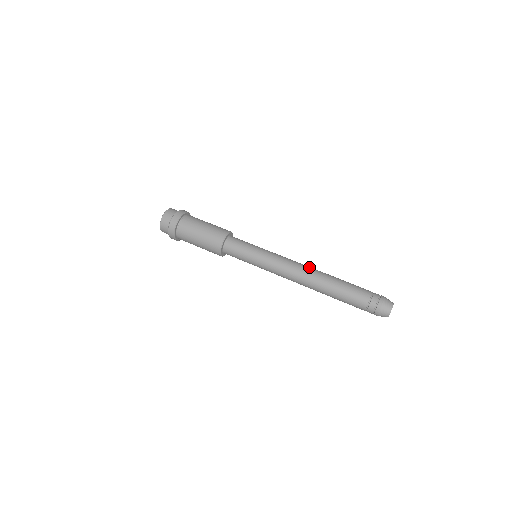
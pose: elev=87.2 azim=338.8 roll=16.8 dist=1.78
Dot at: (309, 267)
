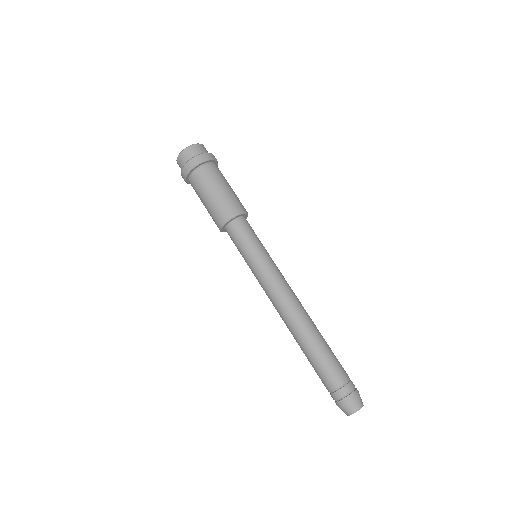
Dot at: (303, 307)
